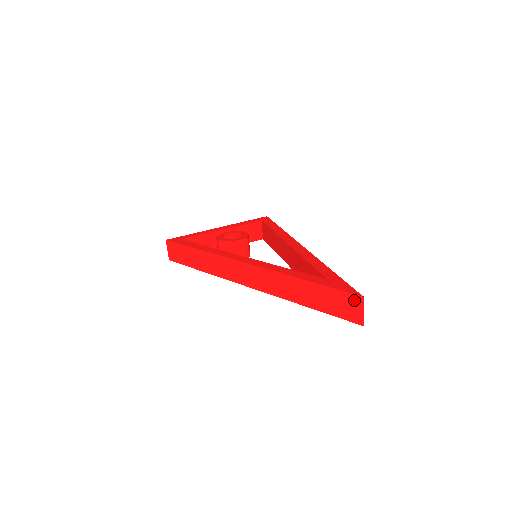
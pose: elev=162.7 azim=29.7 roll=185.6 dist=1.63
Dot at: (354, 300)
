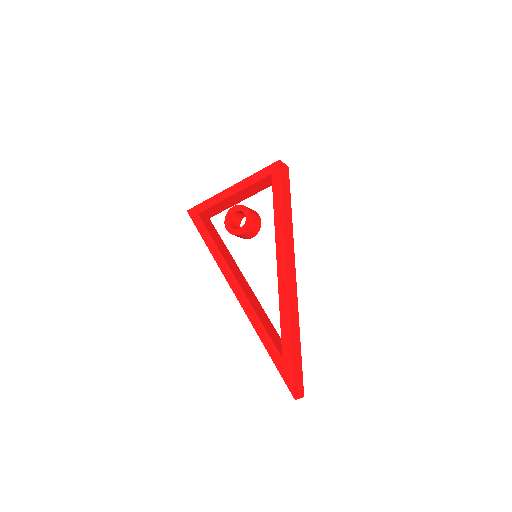
Dot at: (292, 392)
